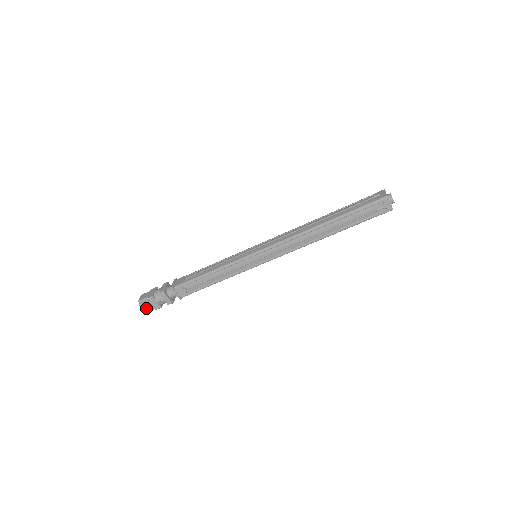
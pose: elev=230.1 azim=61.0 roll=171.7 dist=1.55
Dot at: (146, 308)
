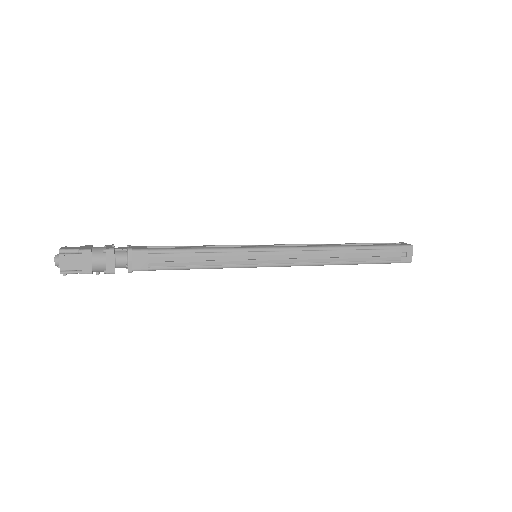
Dot at: occluded
